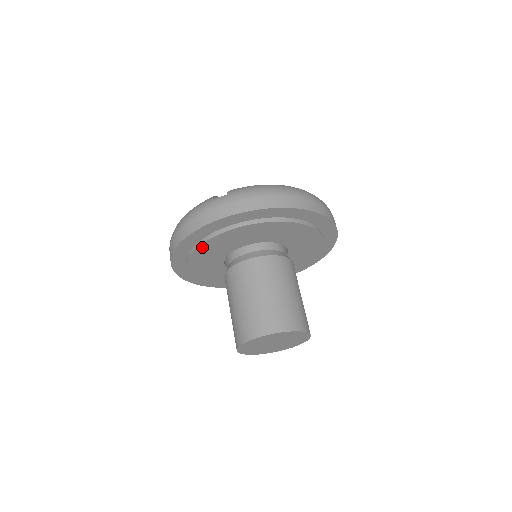
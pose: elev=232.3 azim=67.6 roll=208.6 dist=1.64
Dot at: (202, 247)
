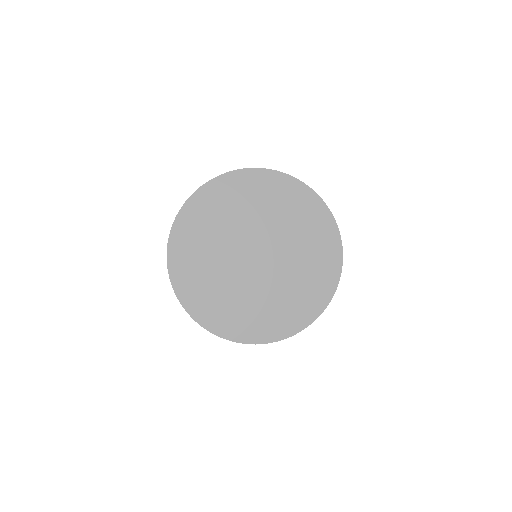
Dot at: (199, 217)
